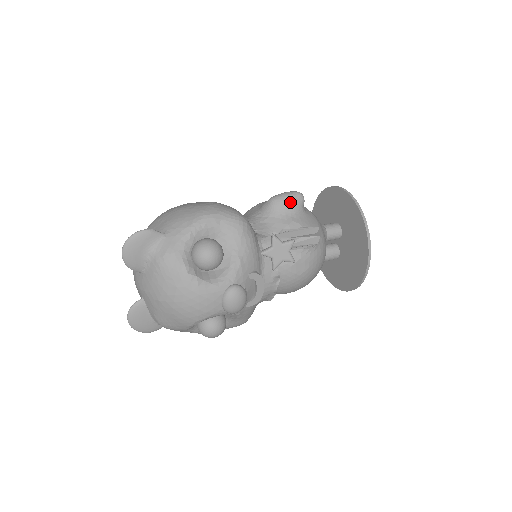
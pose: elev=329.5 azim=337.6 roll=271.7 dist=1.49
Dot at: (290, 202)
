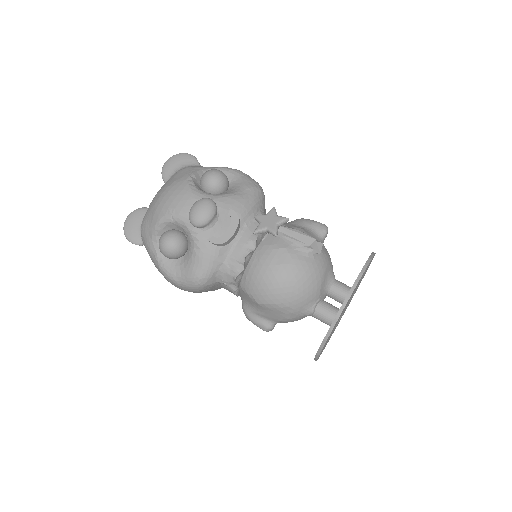
Dot at: (312, 223)
